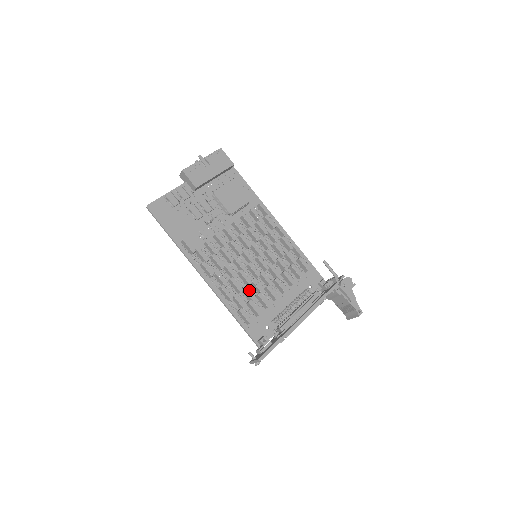
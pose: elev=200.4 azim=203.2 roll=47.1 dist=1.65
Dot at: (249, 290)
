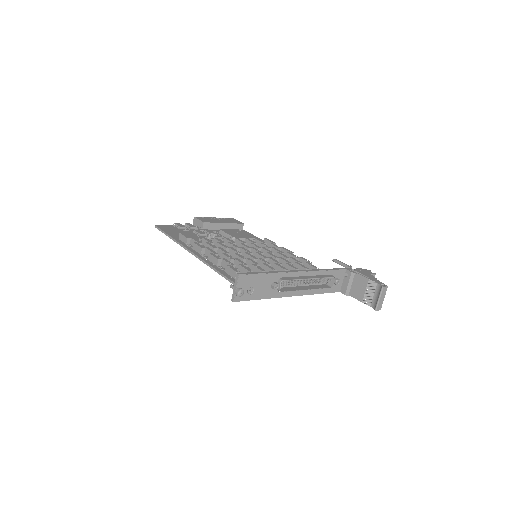
Dot at: occluded
